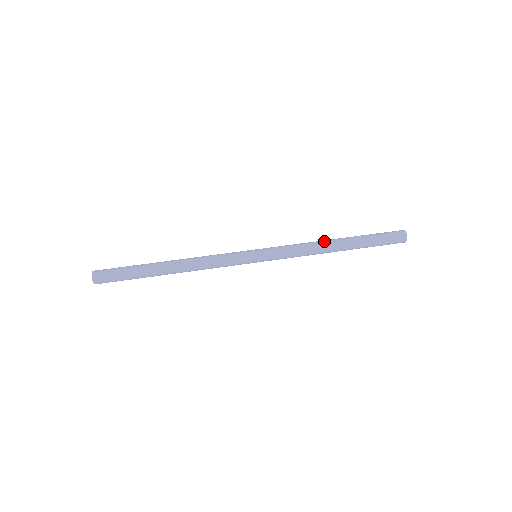
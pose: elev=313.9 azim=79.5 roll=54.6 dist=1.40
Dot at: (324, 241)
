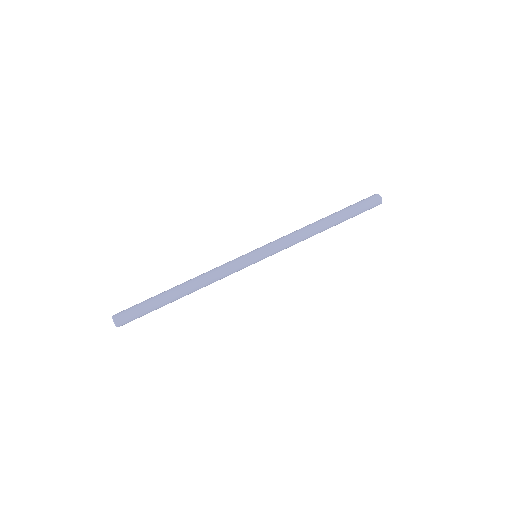
Dot at: (315, 229)
